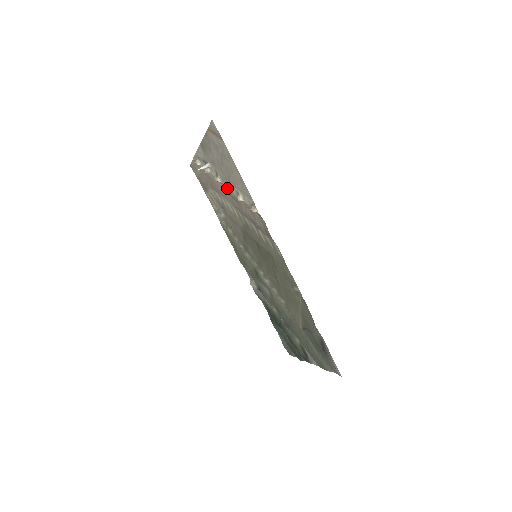
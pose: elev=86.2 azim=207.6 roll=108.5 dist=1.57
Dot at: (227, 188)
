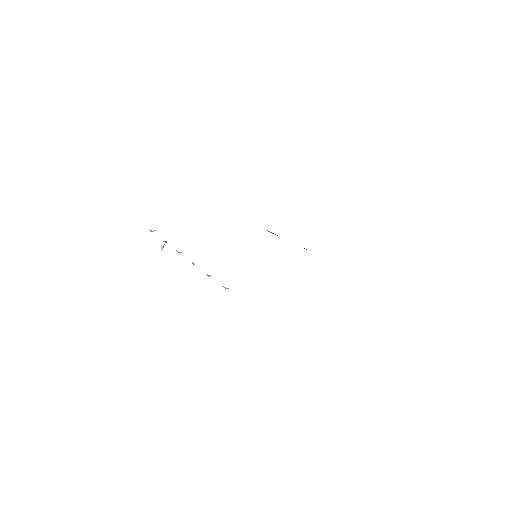
Dot at: occluded
